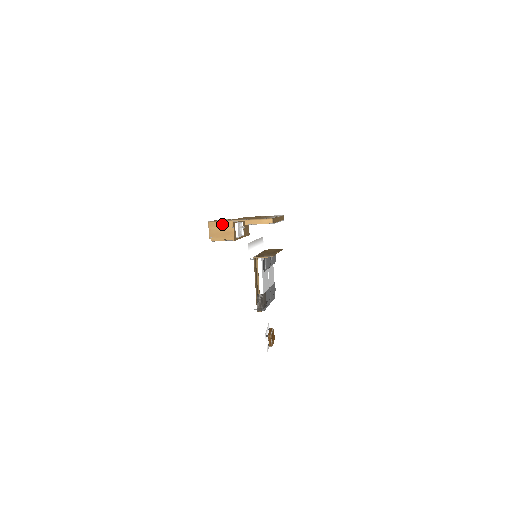
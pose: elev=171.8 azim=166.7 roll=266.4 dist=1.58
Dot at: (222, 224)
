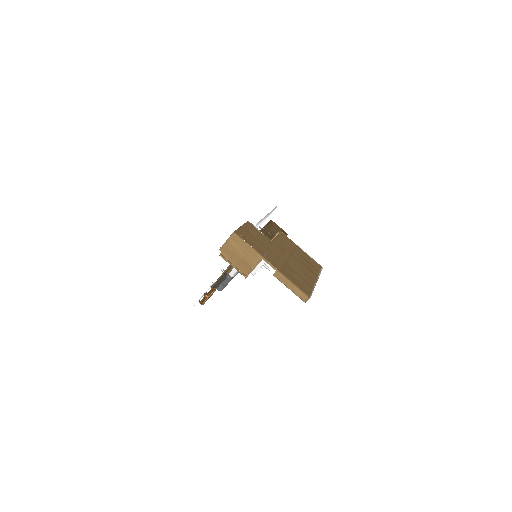
Dot at: (248, 249)
